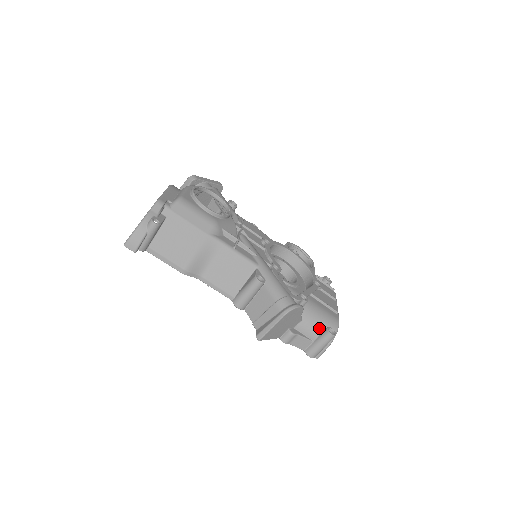
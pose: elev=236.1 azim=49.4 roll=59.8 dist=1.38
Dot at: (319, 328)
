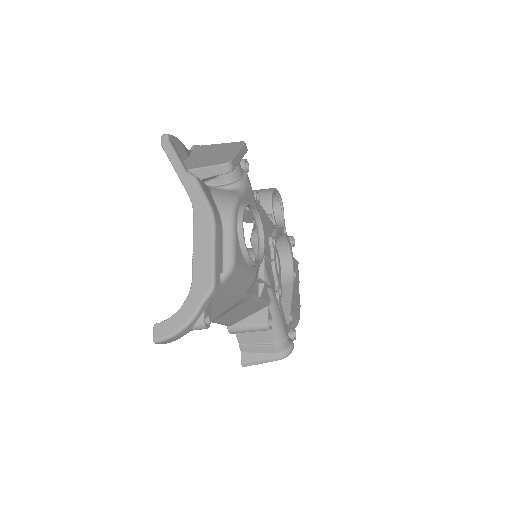
Dot at: occluded
